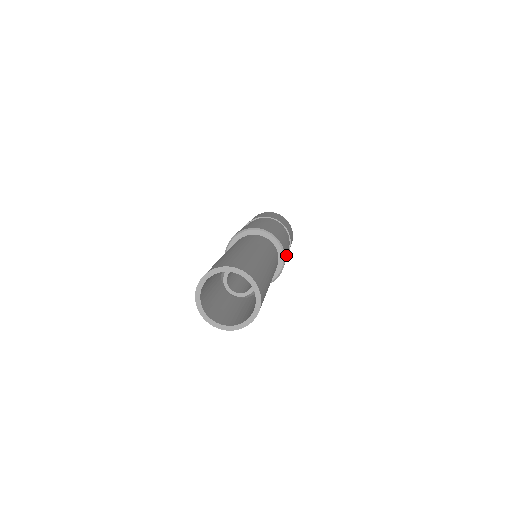
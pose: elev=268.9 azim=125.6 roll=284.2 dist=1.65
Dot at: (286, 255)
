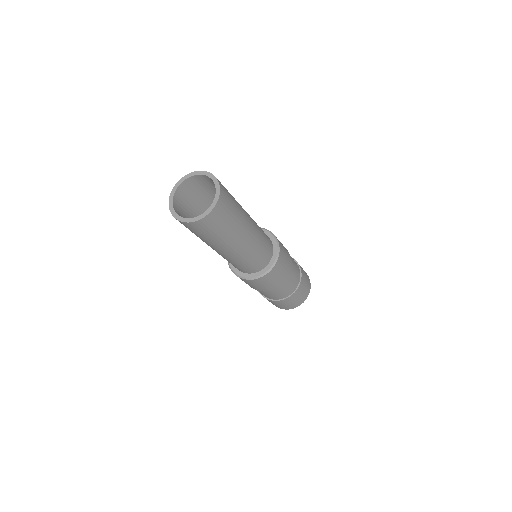
Dot at: (274, 278)
